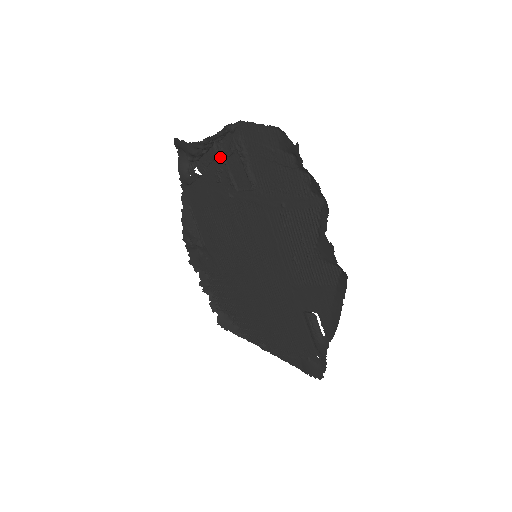
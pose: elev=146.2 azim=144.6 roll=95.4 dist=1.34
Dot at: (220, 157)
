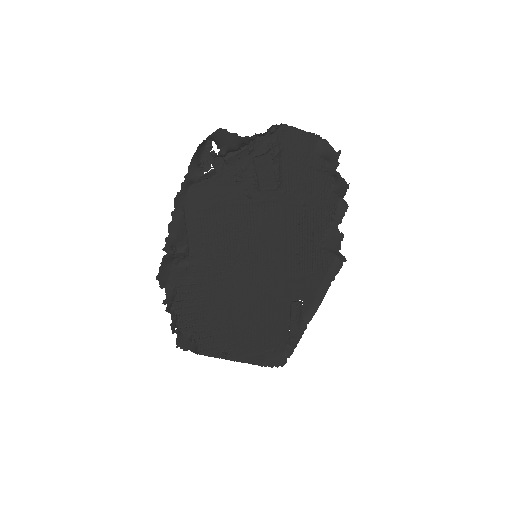
Dot at: (248, 155)
